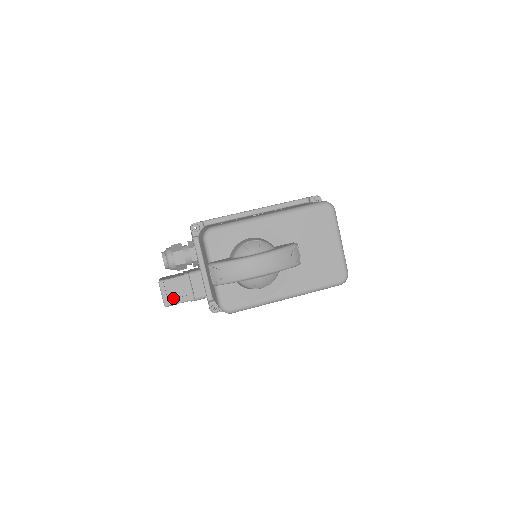
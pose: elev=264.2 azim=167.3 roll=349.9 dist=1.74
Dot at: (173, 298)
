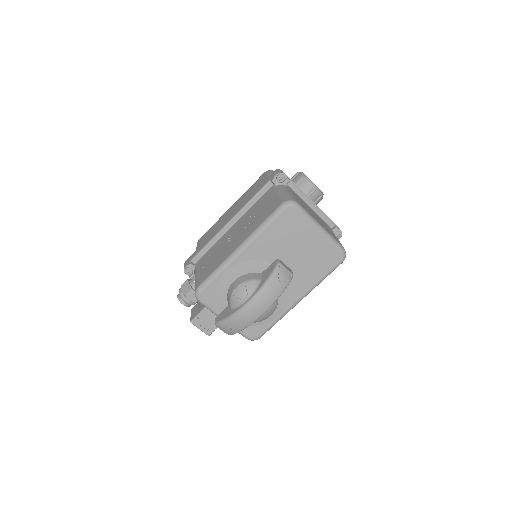
Dot at: (210, 327)
